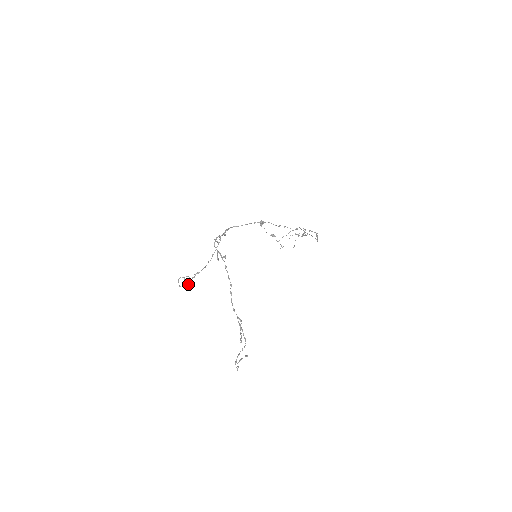
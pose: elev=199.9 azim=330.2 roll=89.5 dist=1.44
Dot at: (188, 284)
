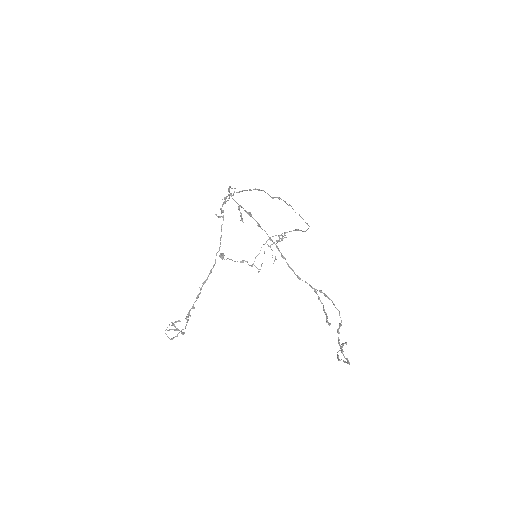
Dot at: (181, 333)
